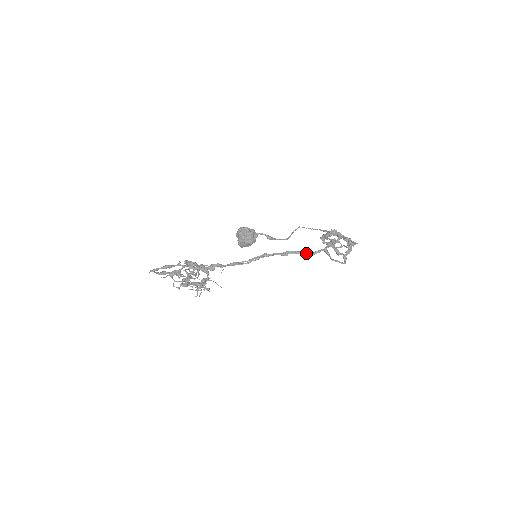
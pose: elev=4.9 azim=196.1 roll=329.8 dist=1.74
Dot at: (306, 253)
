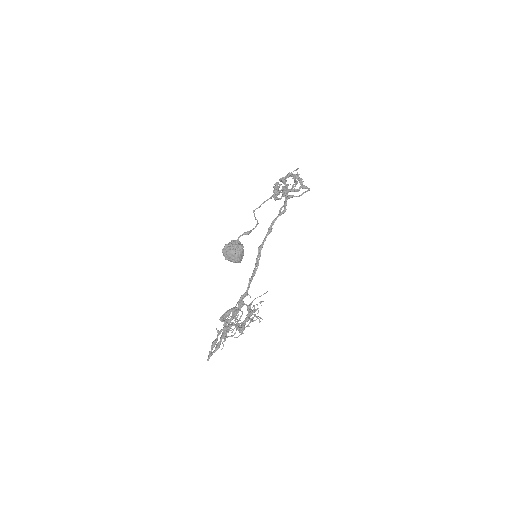
Dot at: (280, 213)
